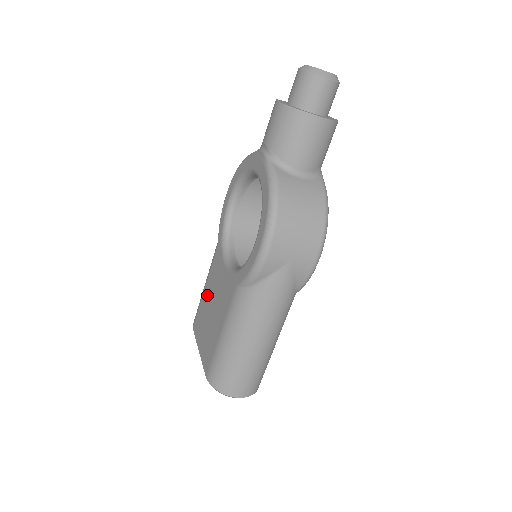
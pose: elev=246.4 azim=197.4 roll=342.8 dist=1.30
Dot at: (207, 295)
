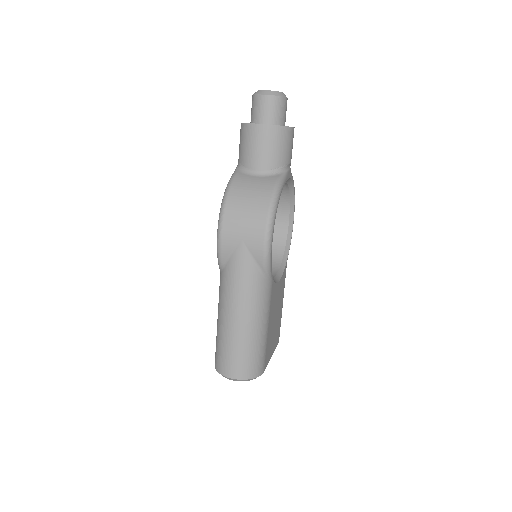
Dot at: occluded
